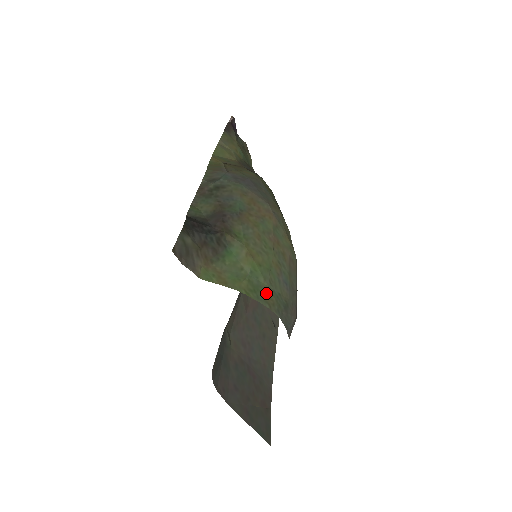
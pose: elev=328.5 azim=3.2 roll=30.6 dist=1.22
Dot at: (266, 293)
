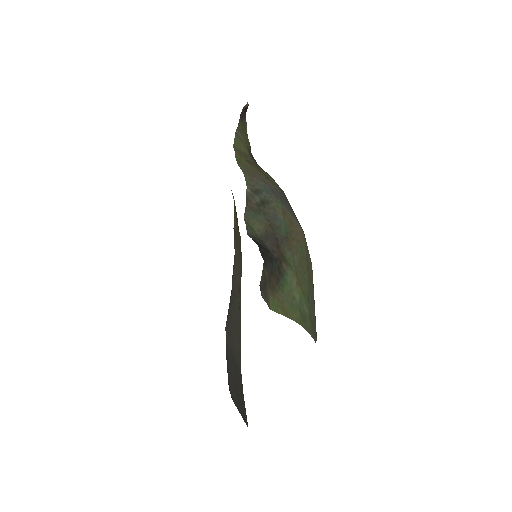
Dot at: (309, 322)
